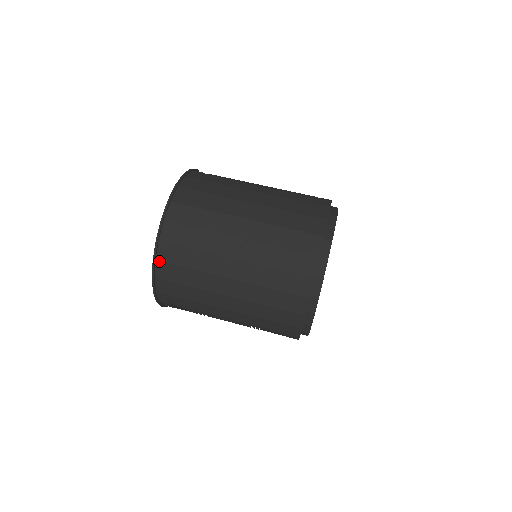
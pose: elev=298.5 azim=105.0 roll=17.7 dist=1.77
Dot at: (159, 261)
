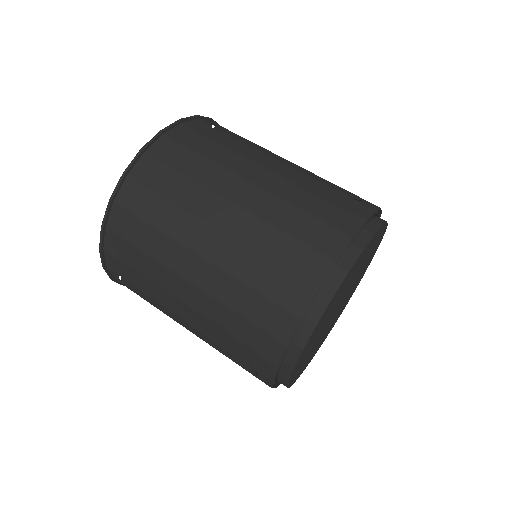
Dot at: (118, 281)
